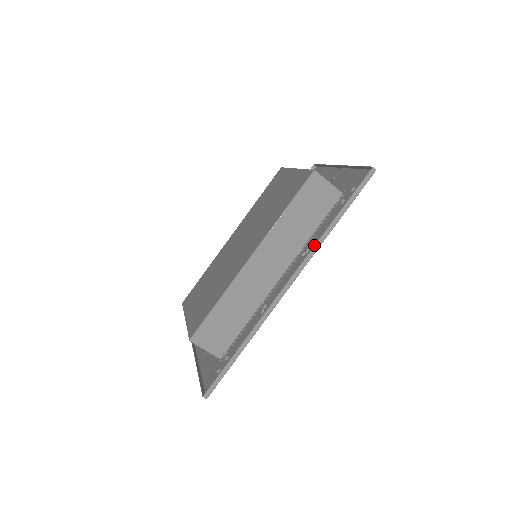
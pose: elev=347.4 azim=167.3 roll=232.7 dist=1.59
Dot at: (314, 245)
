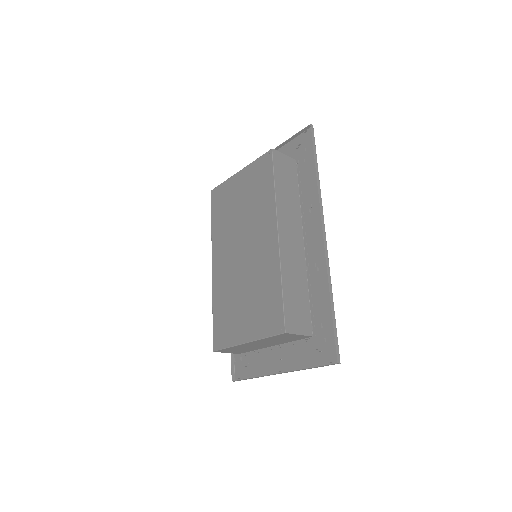
Dot at: (313, 198)
